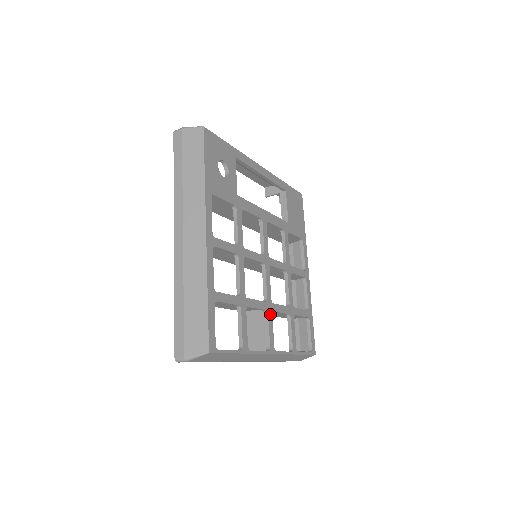
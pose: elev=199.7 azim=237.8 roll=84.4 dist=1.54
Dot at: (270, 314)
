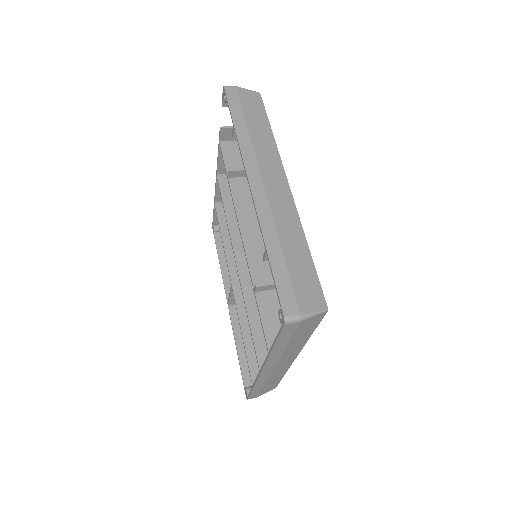
Dot at: occluded
